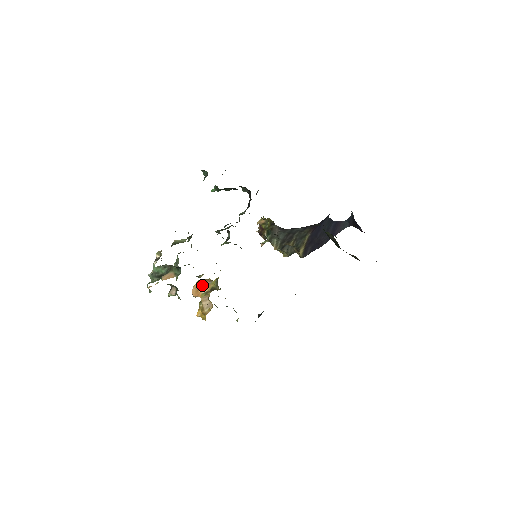
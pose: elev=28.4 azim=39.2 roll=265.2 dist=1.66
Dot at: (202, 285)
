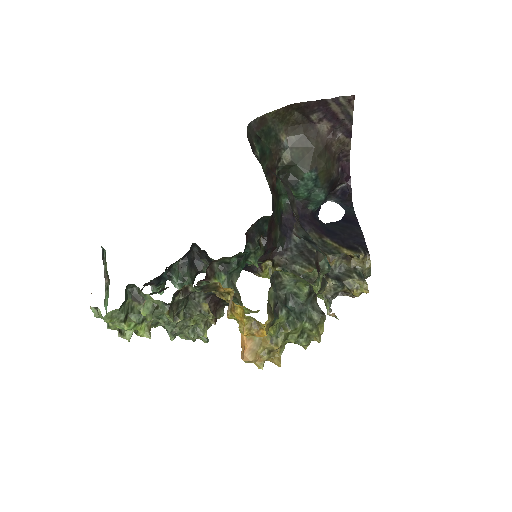
Dot at: occluded
